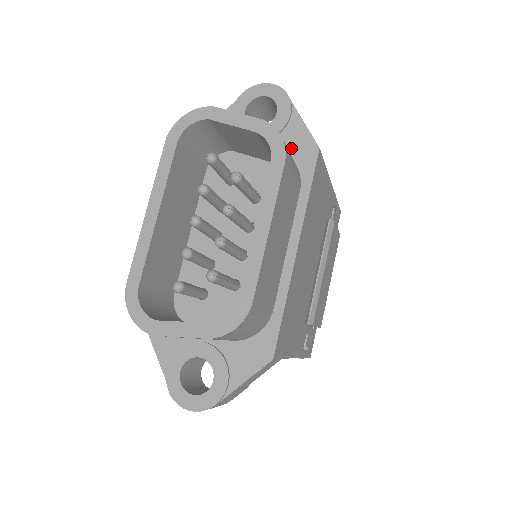
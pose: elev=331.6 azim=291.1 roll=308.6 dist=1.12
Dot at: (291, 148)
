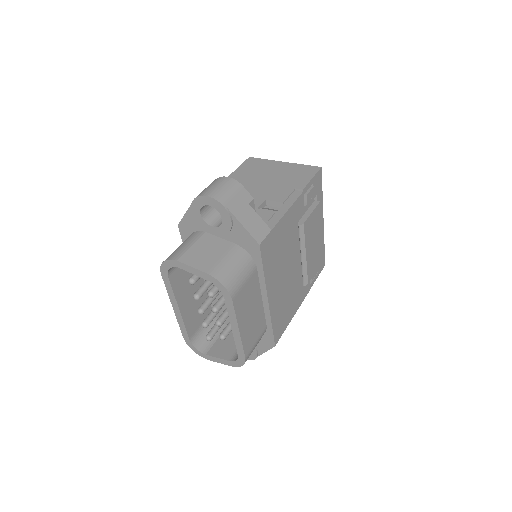
Dot at: (241, 242)
